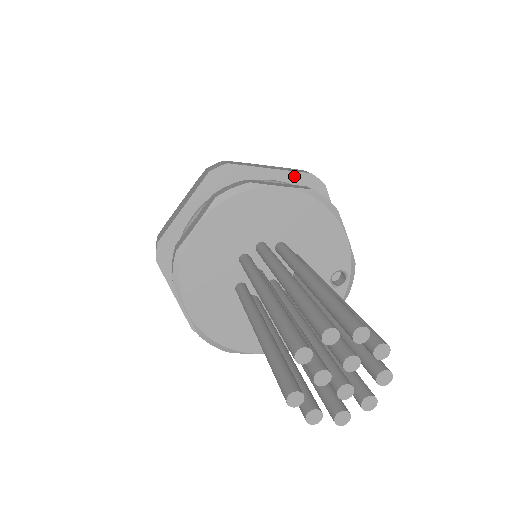
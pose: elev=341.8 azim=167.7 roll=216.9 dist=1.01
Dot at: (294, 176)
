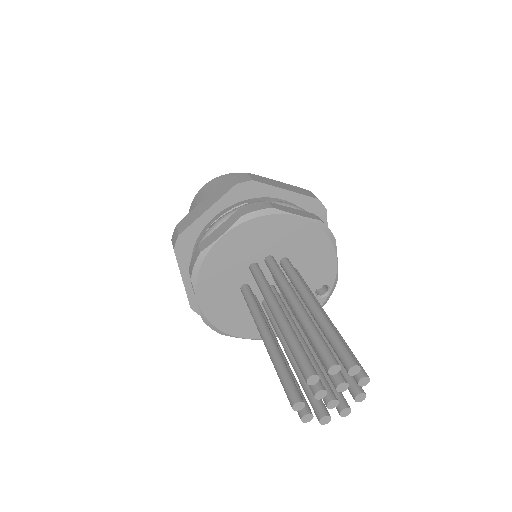
Dot at: (304, 199)
